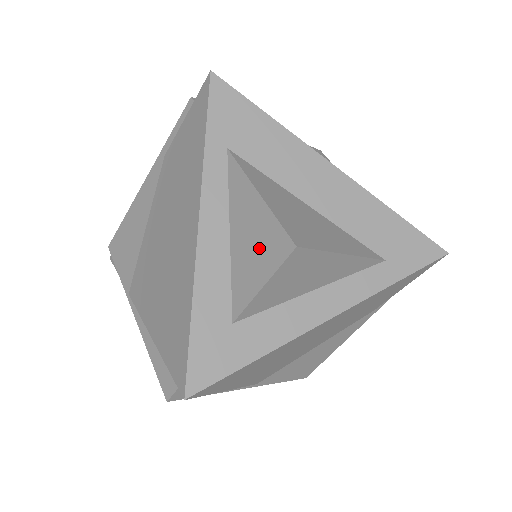
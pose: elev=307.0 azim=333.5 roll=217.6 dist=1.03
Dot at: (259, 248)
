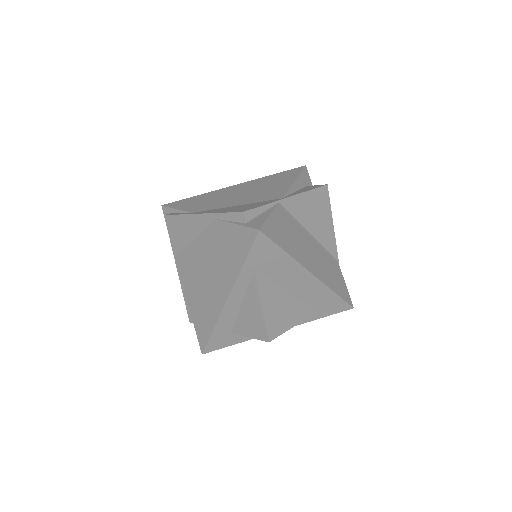
Dot at: (253, 324)
